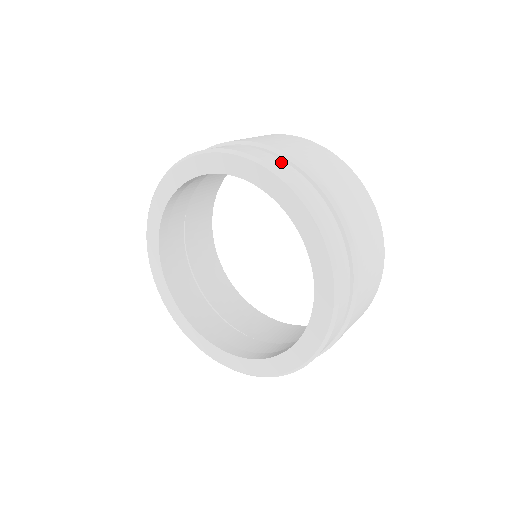
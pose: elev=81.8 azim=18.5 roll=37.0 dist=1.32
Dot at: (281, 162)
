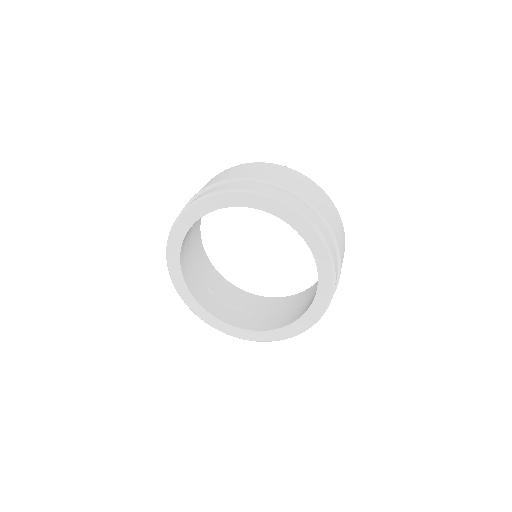
Dot at: (228, 185)
